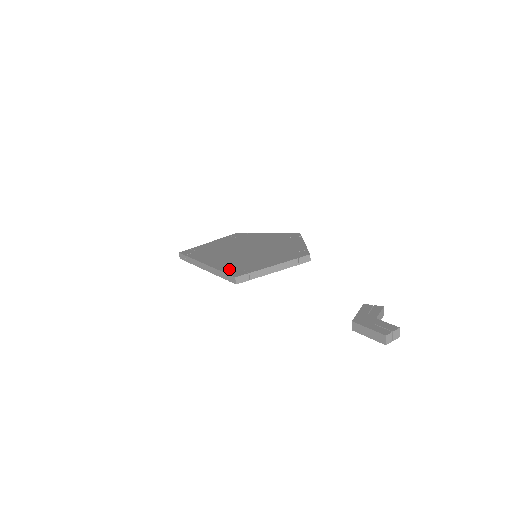
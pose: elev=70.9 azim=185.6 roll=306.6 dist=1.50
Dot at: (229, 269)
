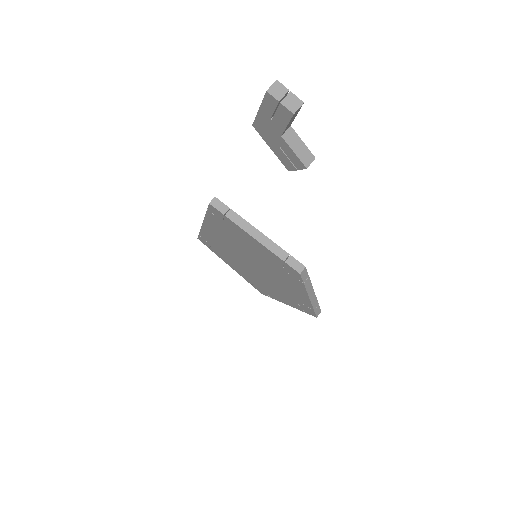
Dot at: occluded
